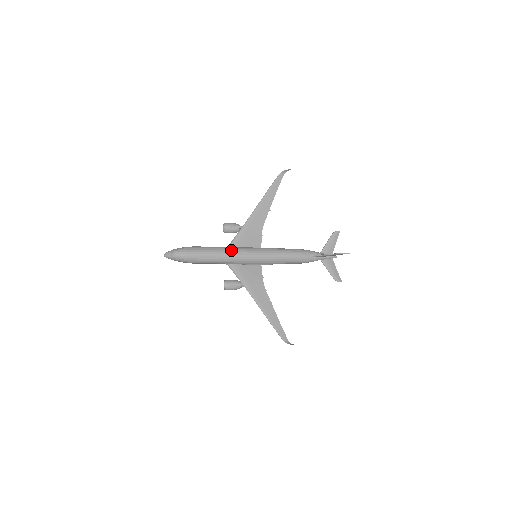
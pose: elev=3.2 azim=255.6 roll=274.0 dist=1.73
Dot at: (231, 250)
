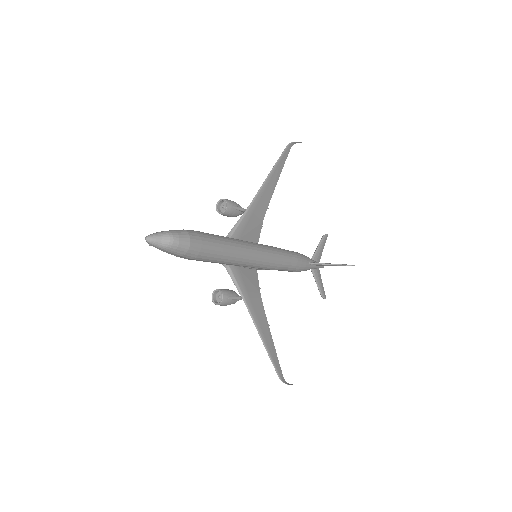
Dot at: (240, 244)
